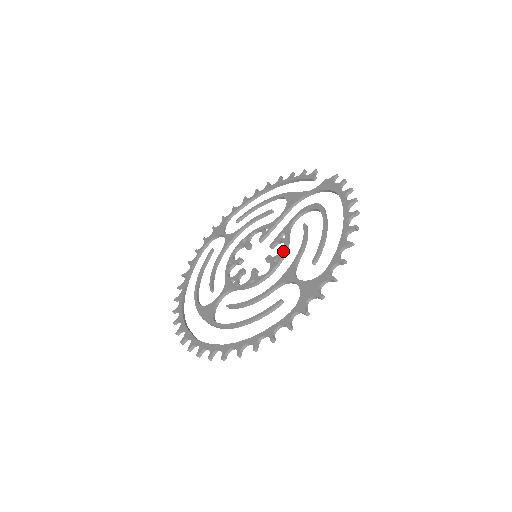
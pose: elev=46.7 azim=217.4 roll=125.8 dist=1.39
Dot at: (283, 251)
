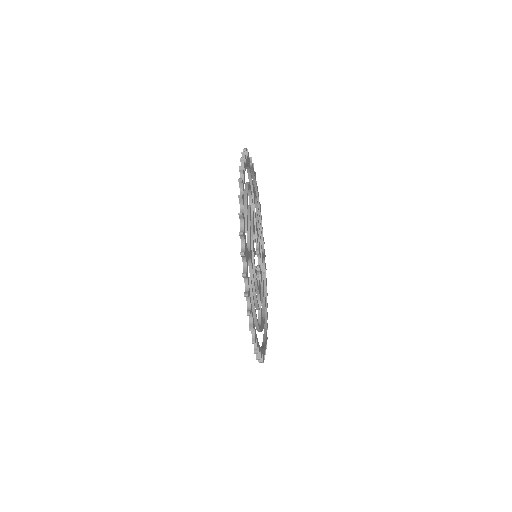
Dot at: occluded
